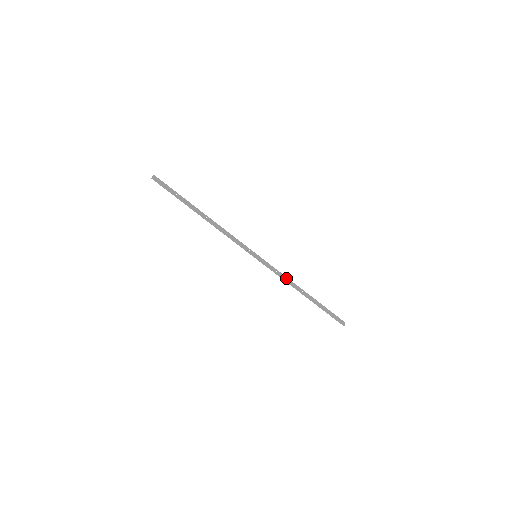
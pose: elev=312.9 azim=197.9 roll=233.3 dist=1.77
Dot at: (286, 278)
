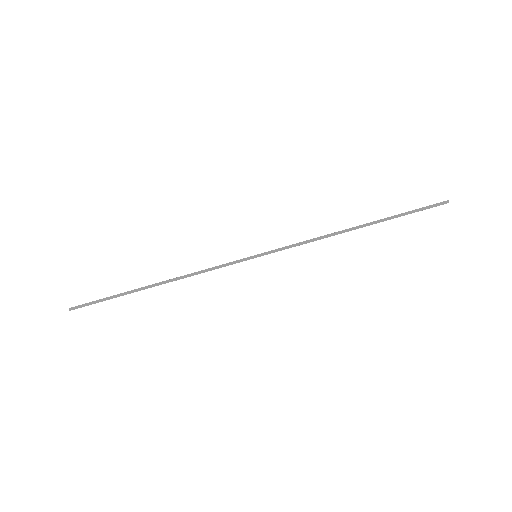
Dot at: (315, 238)
